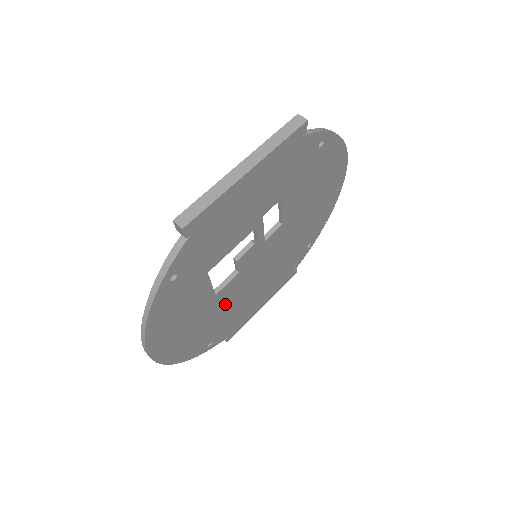
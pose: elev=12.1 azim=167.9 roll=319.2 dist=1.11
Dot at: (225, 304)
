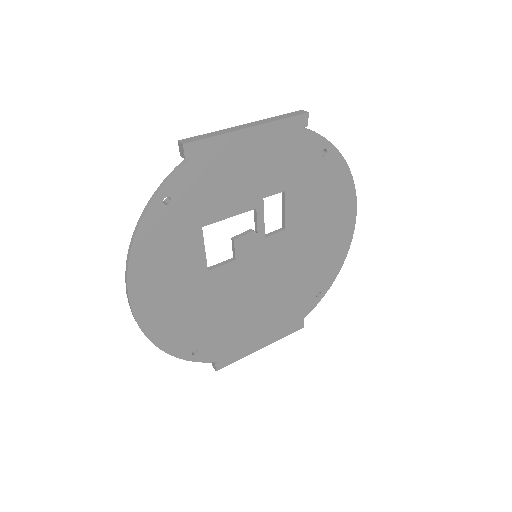
Dot at: (217, 297)
